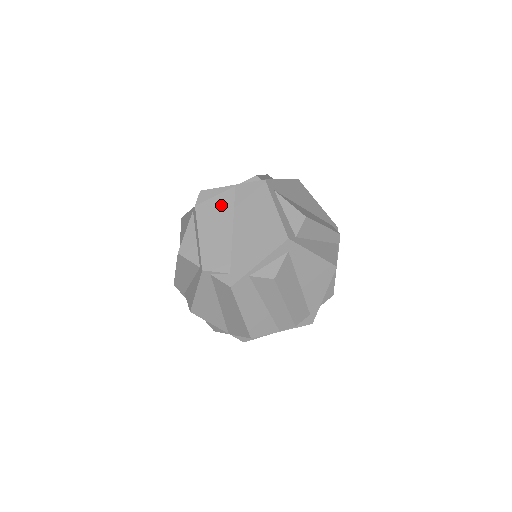
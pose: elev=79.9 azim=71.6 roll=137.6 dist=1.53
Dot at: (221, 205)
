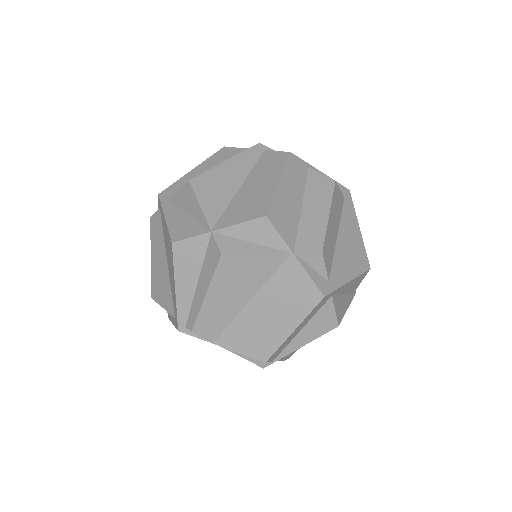
Dot at: occluded
